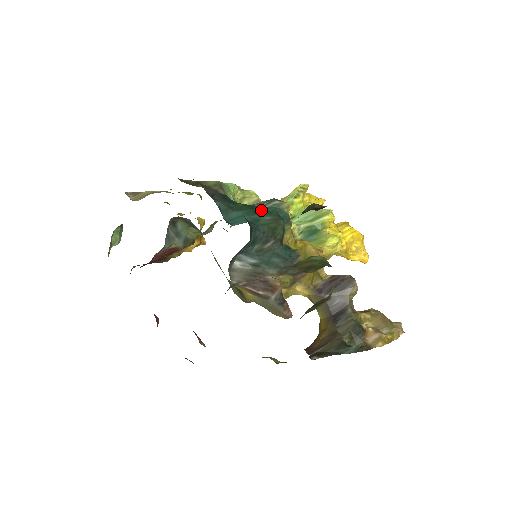
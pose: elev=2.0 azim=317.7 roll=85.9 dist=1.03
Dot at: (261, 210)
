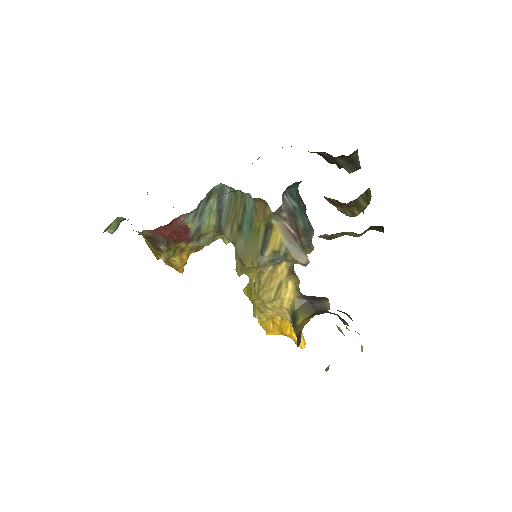
Dot at: occluded
